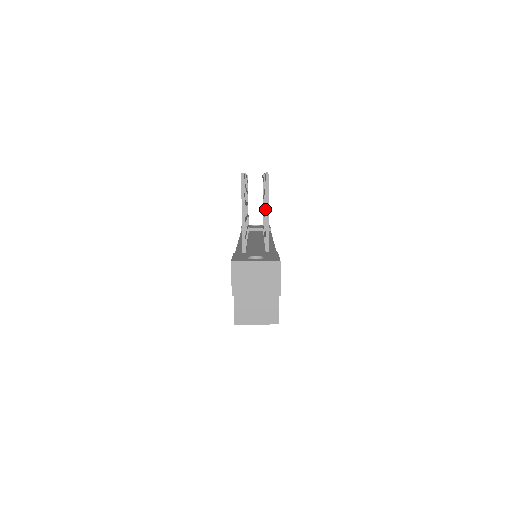
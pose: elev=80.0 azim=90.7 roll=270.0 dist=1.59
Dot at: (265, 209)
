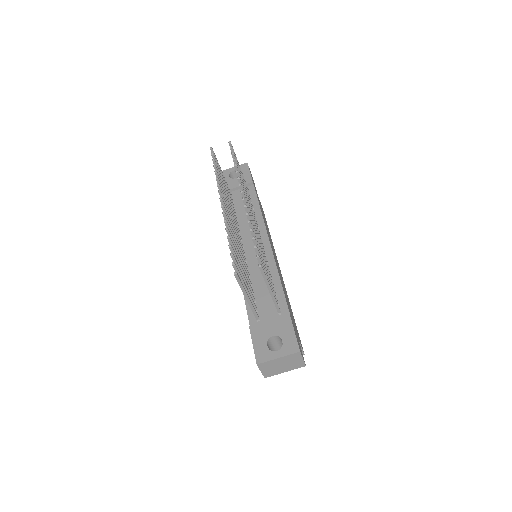
Dot at: occluded
